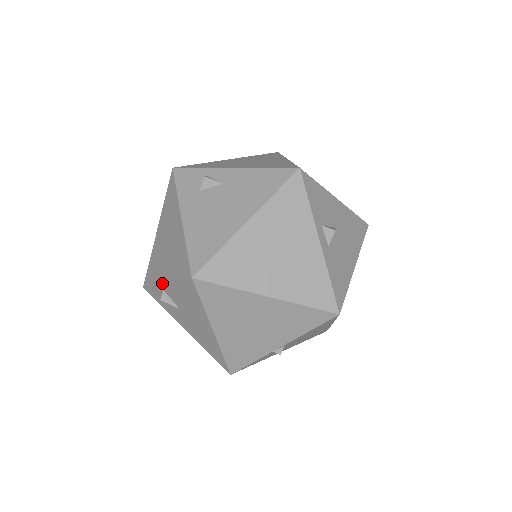
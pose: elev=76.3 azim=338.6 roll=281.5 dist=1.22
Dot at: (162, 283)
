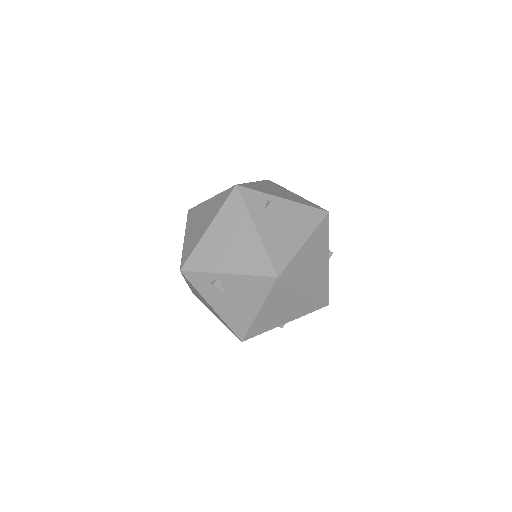
Dot at: (223, 273)
